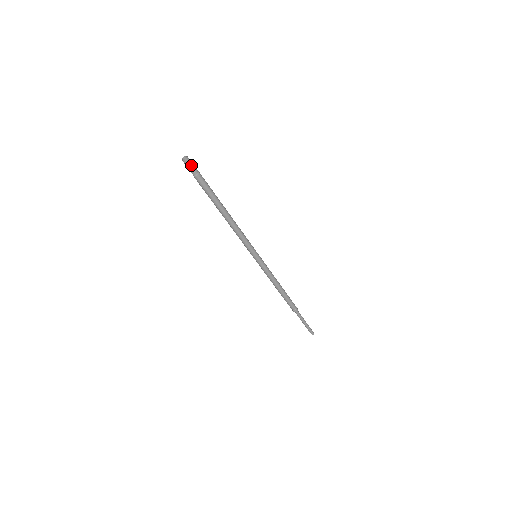
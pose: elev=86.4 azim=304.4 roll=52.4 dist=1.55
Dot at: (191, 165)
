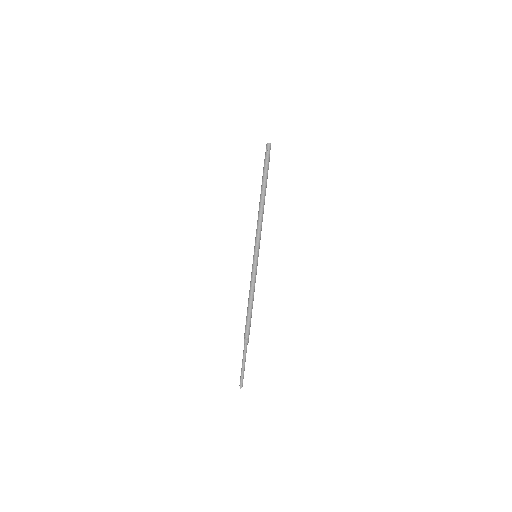
Dot at: (269, 150)
